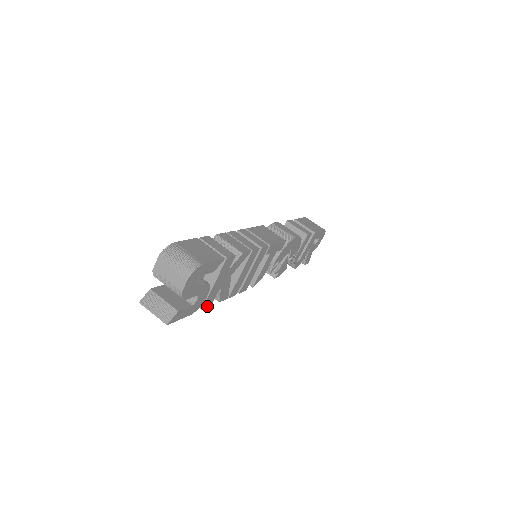
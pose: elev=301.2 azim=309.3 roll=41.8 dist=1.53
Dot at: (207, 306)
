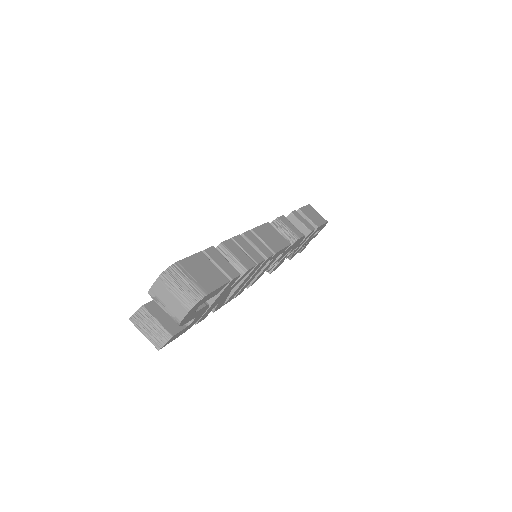
Dot at: (201, 320)
